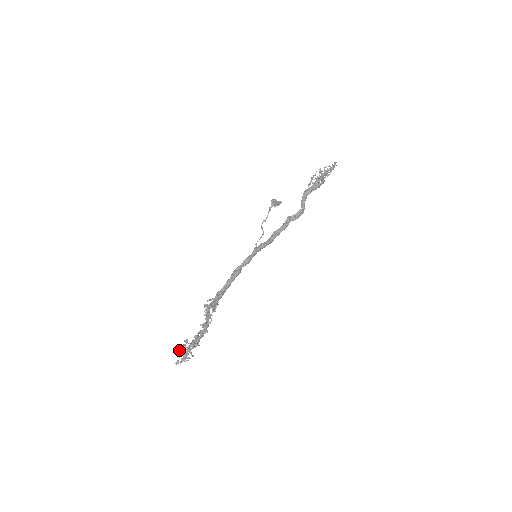
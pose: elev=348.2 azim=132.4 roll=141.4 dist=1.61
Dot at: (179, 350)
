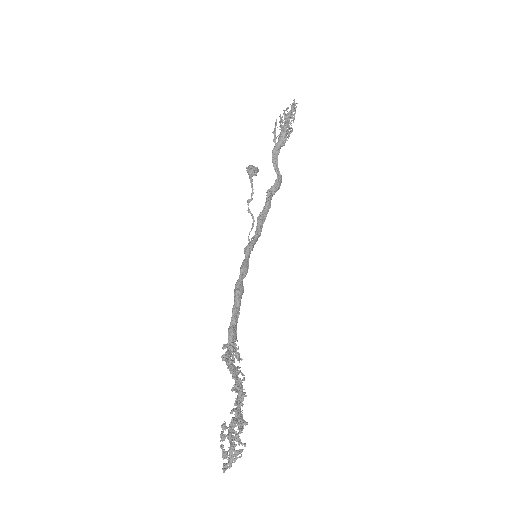
Dot at: occluded
